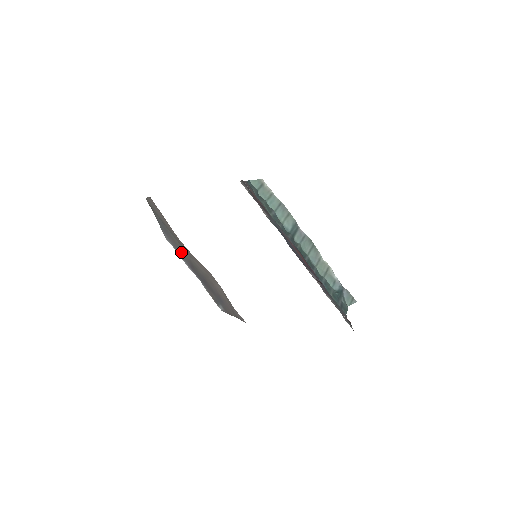
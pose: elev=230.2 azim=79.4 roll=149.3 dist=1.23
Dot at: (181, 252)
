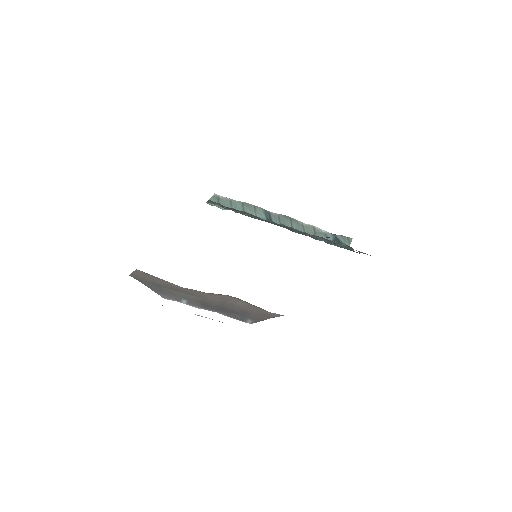
Dot at: (187, 300)
